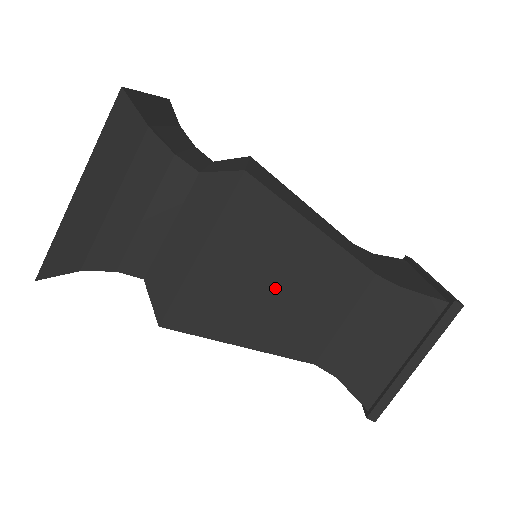
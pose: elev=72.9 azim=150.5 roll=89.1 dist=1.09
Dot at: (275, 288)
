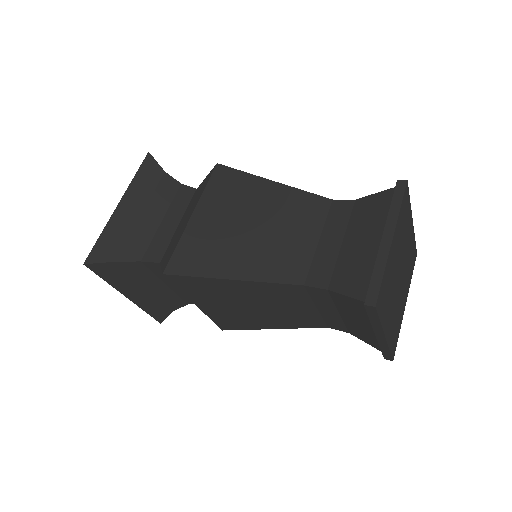
Dot at: (251, 227)
